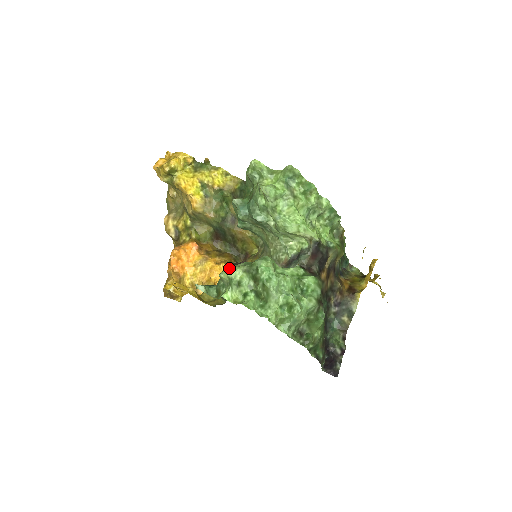
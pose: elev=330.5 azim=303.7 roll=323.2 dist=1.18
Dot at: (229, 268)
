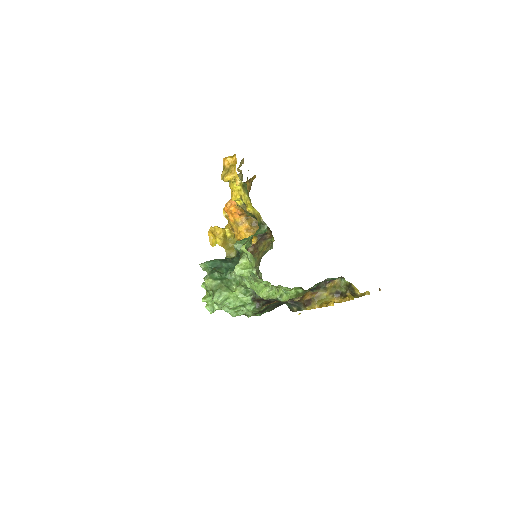
Dot at: (208, 280)
